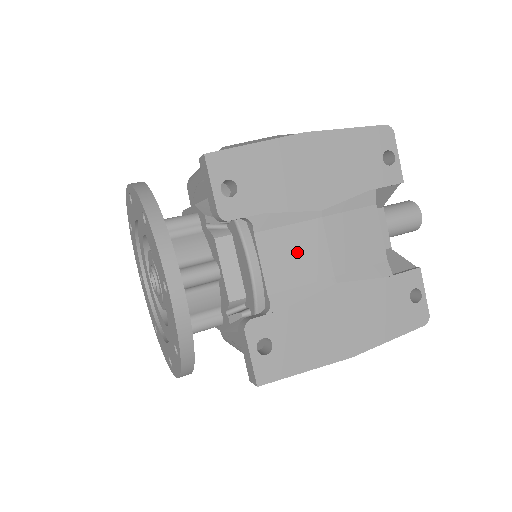
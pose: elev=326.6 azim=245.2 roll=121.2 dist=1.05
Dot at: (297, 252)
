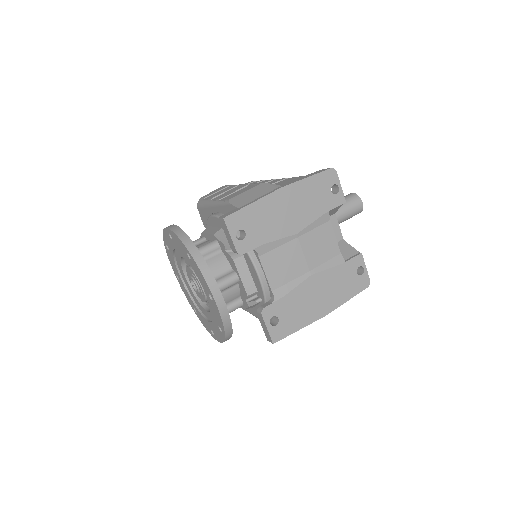
Dot at: (285, 262)
